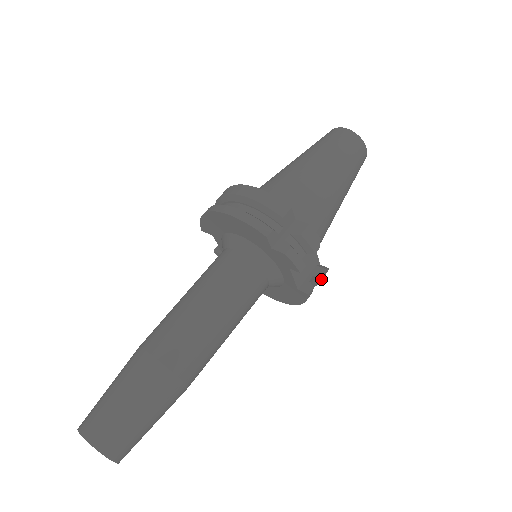
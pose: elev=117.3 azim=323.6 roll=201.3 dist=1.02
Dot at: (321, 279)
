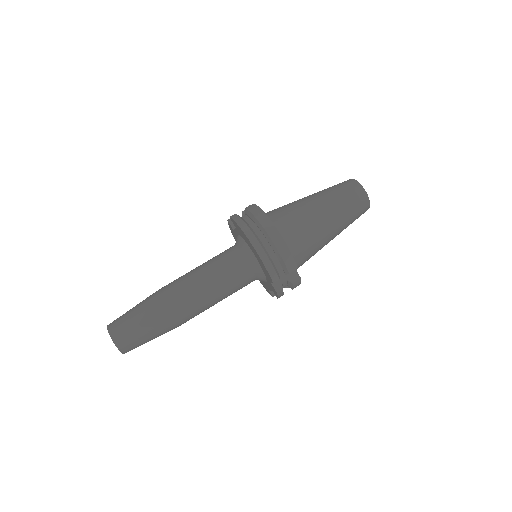
Dot at: occluded
